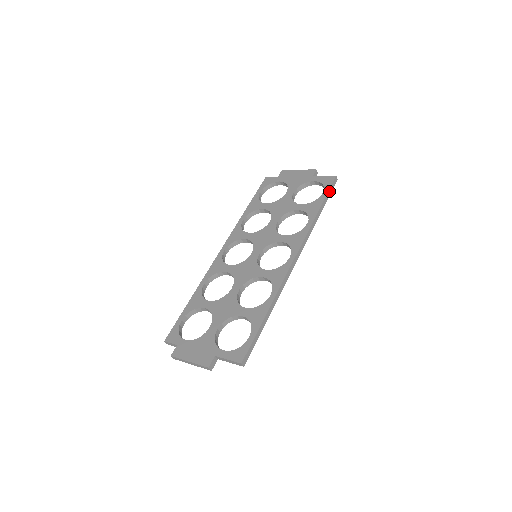
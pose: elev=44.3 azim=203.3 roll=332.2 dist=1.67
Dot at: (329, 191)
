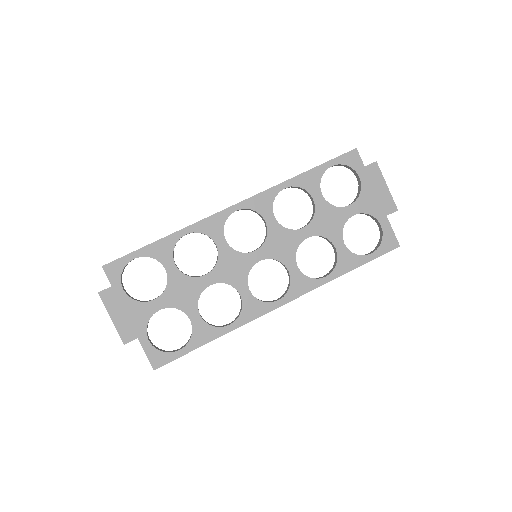
Dot at: (377, 257)
